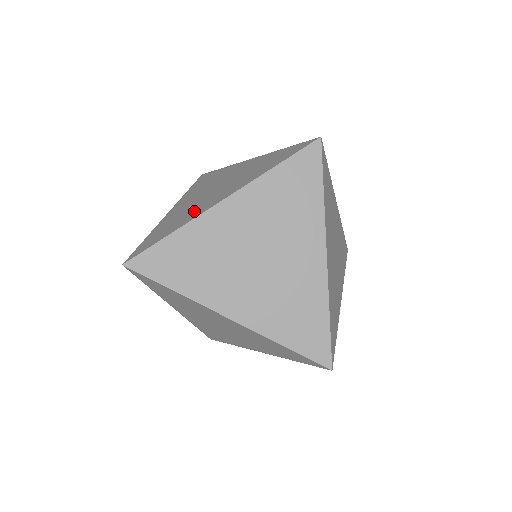
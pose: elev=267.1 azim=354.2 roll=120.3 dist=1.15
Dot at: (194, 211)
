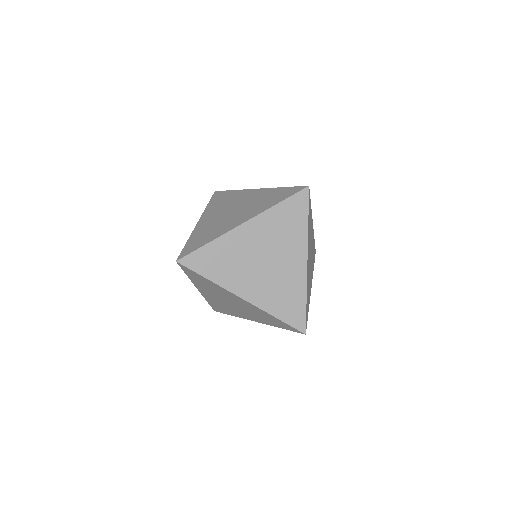
Dot at: occluded
